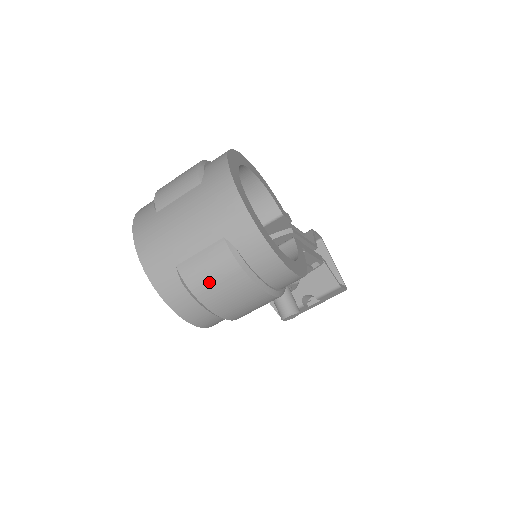
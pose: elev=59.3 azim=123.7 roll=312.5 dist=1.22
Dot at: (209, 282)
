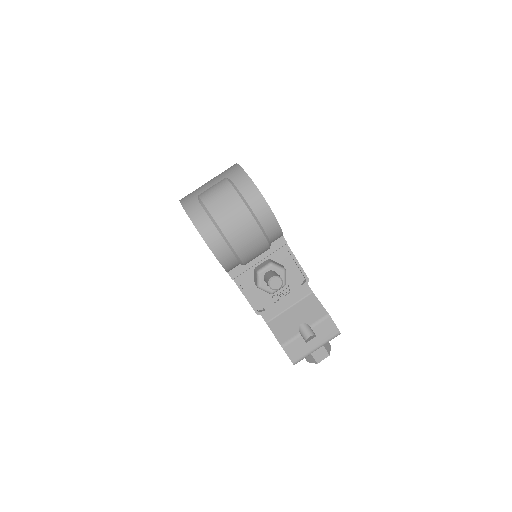
Dot at: (214, 196)
